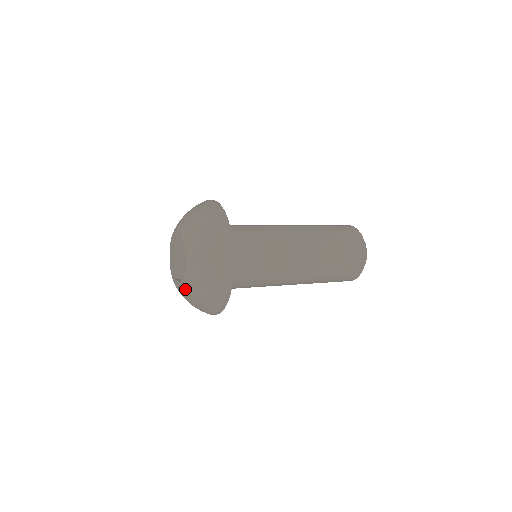
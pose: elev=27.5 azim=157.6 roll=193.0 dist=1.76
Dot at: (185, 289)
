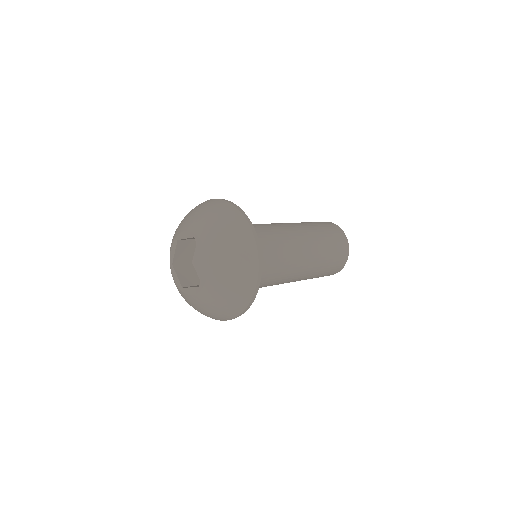
Dot at: (206, 293)
